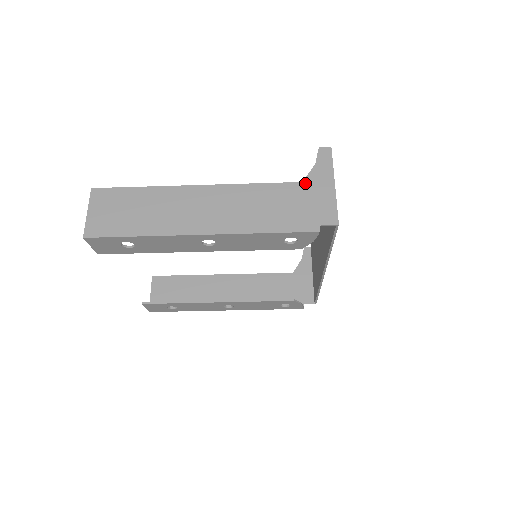
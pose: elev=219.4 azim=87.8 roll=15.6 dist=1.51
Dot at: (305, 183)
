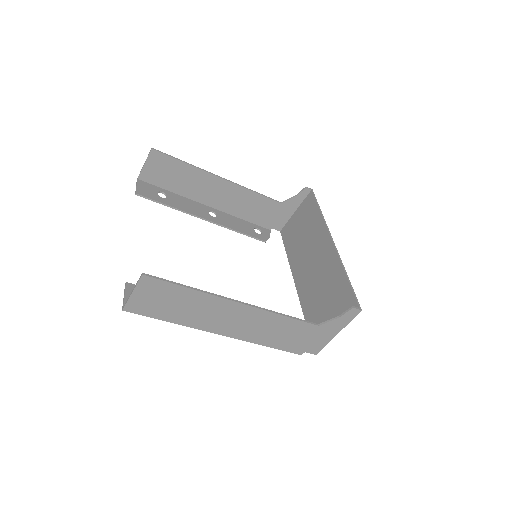
Dot at: (320, 327)
